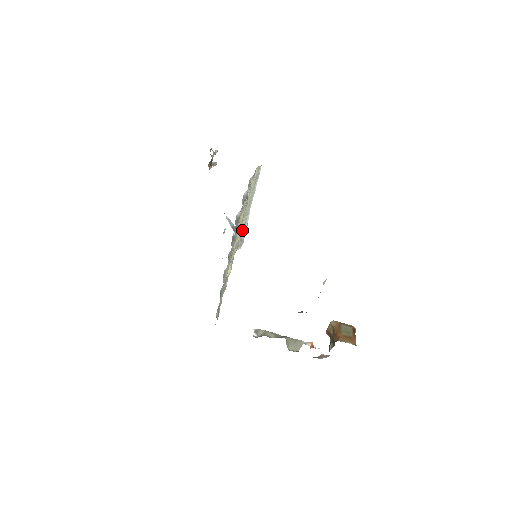
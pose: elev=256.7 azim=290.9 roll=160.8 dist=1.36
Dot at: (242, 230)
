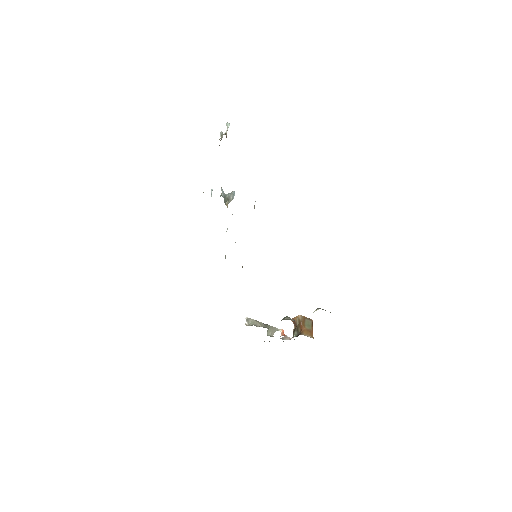
Dot at: occluded
